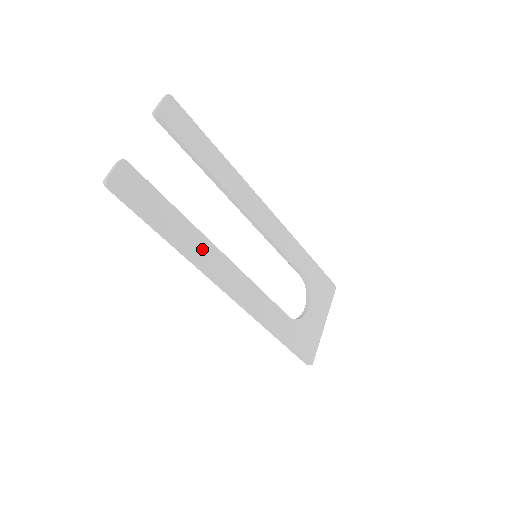
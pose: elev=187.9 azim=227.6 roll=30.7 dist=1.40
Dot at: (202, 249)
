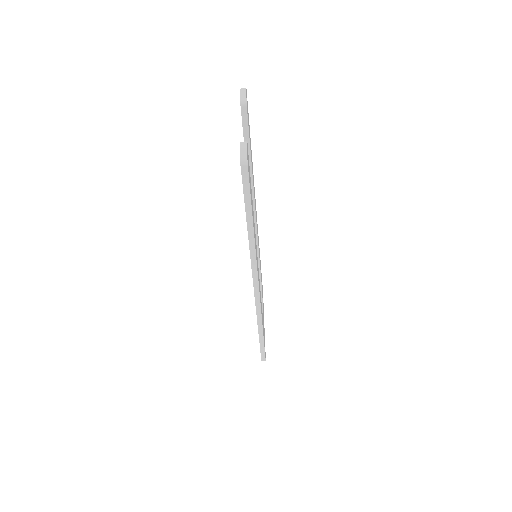
Dot at: occluded
